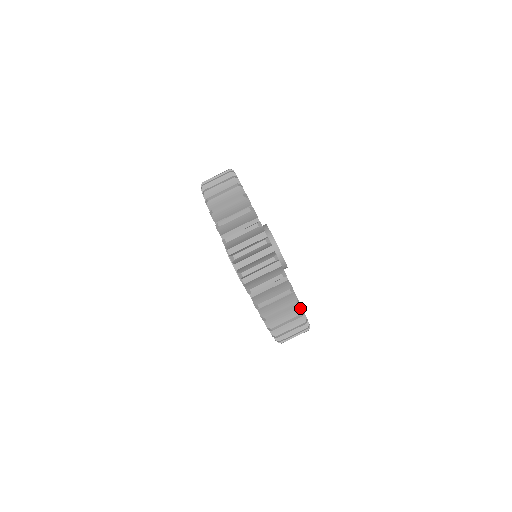
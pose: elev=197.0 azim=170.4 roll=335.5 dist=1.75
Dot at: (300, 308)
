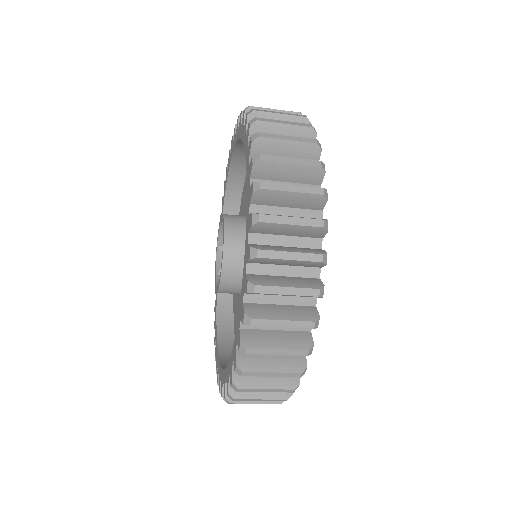
Dot at: occluded
